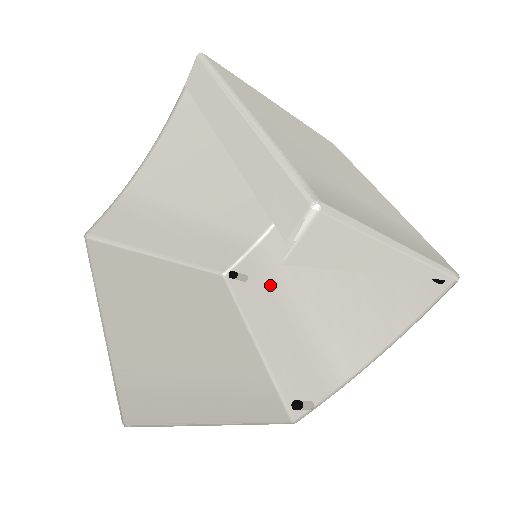
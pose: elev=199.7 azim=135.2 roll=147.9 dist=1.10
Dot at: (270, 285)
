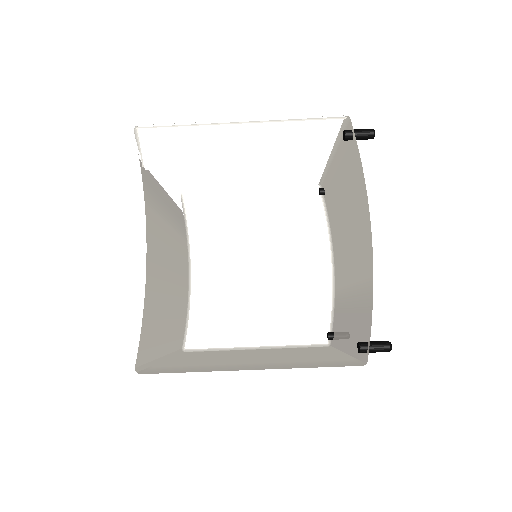
Dot at: (342, 307)
